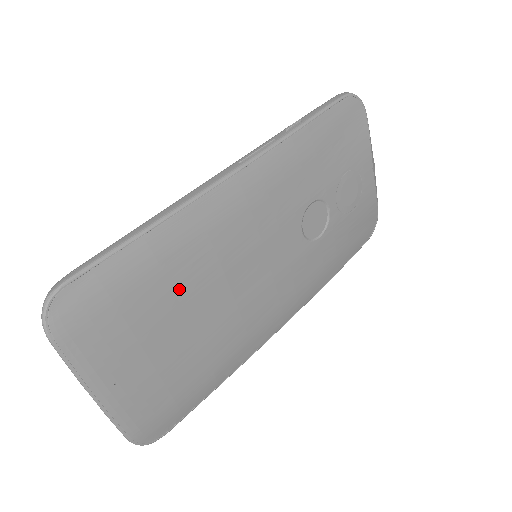
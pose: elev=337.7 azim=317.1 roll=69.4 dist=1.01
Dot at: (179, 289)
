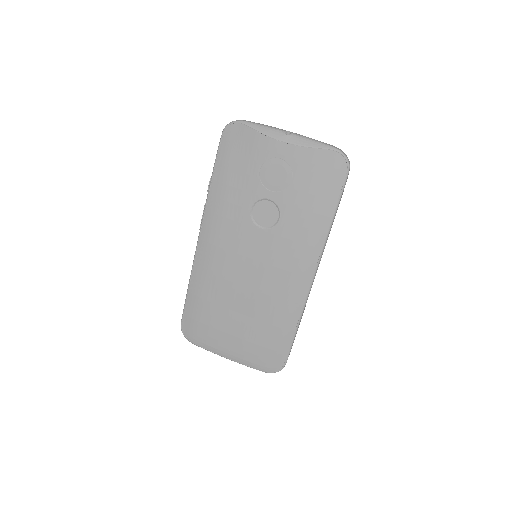
Dot at: (218, 302)
